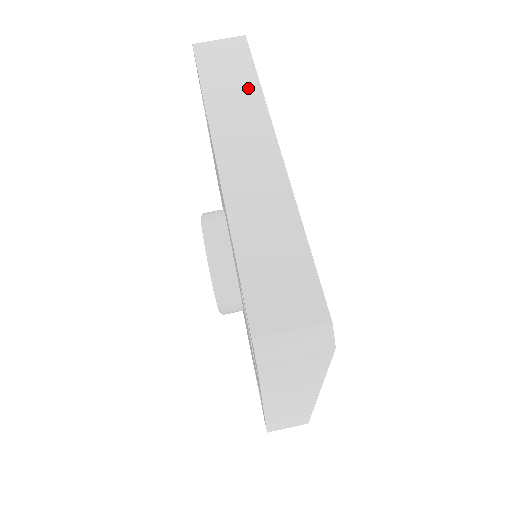
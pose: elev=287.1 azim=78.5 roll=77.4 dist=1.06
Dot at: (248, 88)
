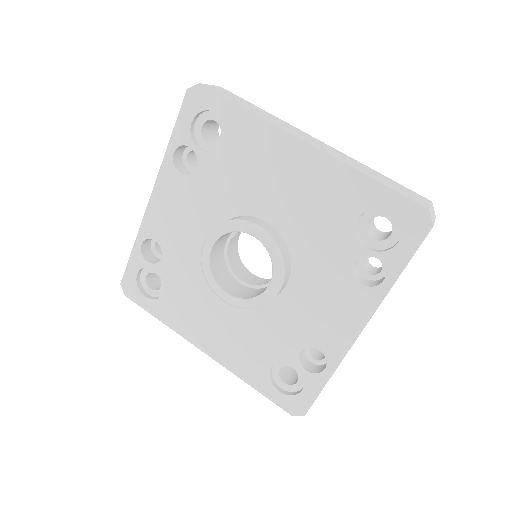
Dot at: (264, 112)
